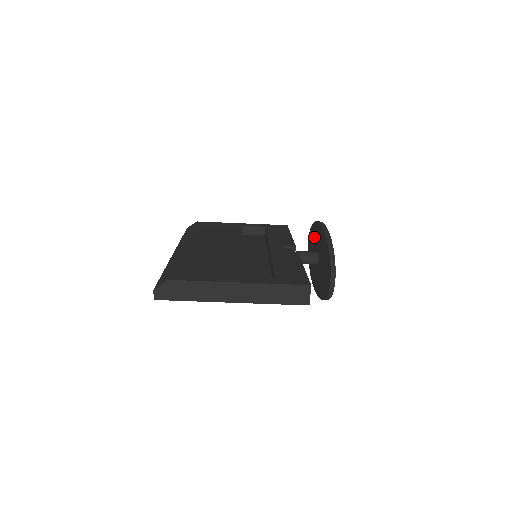
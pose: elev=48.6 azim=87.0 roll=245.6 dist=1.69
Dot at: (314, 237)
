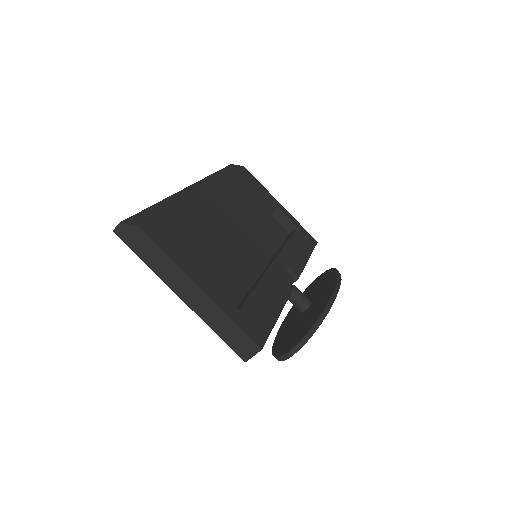
Dot at: (324, 283)
